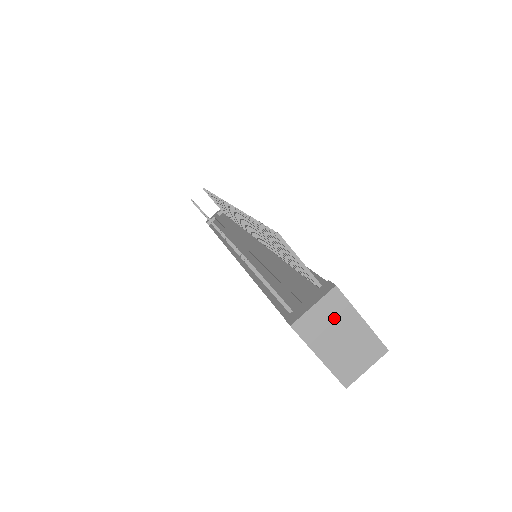
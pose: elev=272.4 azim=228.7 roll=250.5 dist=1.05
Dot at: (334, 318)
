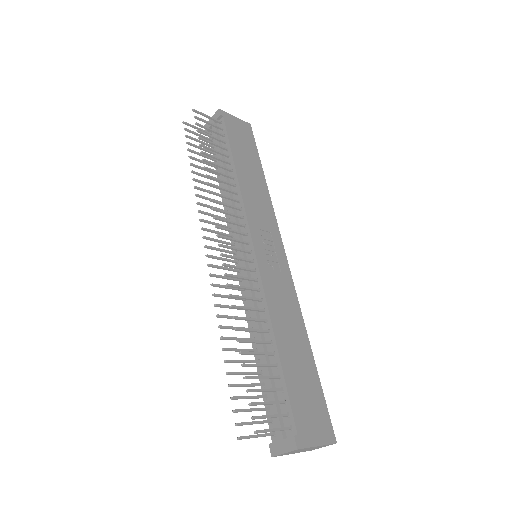
Dot at: occluded
